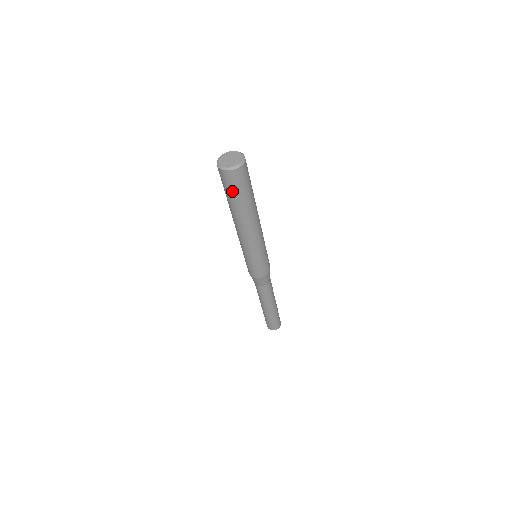
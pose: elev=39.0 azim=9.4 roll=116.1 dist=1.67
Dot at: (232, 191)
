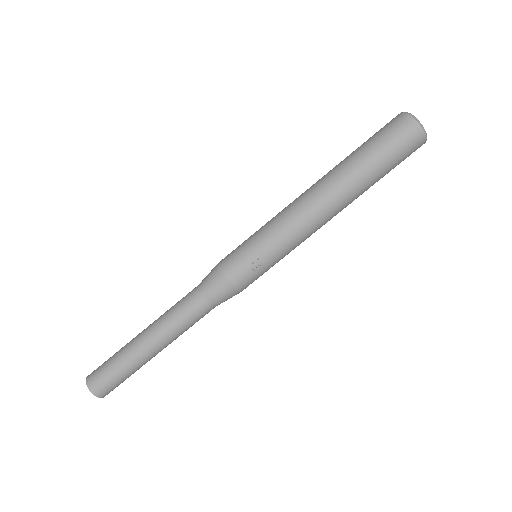
Dot at: (375, 137)
